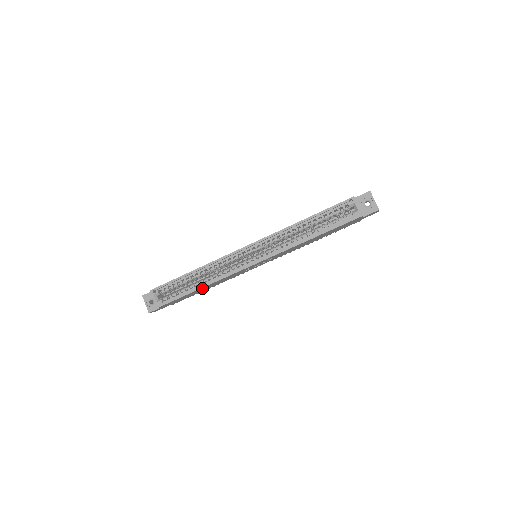
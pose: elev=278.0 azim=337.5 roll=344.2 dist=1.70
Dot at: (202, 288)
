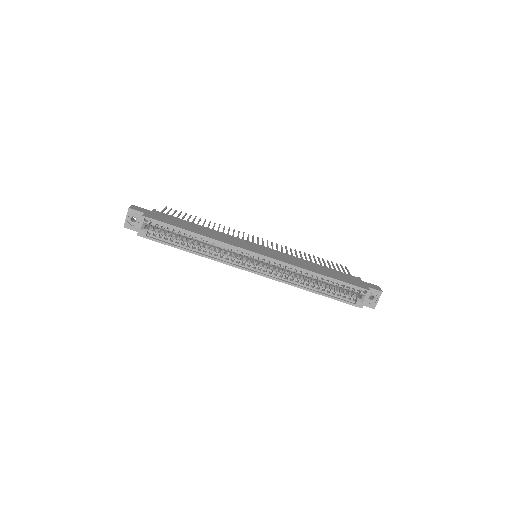
Dot at: (192, 251)
